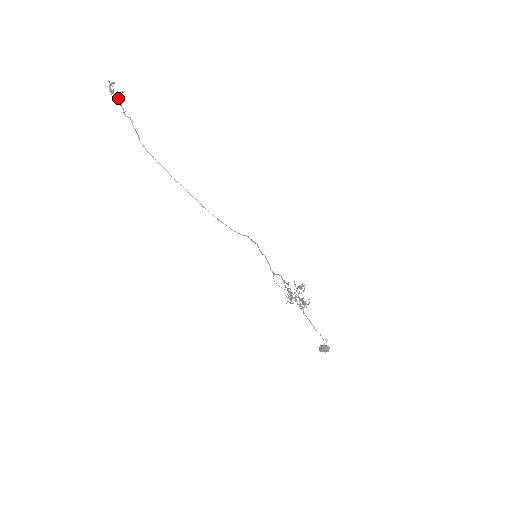
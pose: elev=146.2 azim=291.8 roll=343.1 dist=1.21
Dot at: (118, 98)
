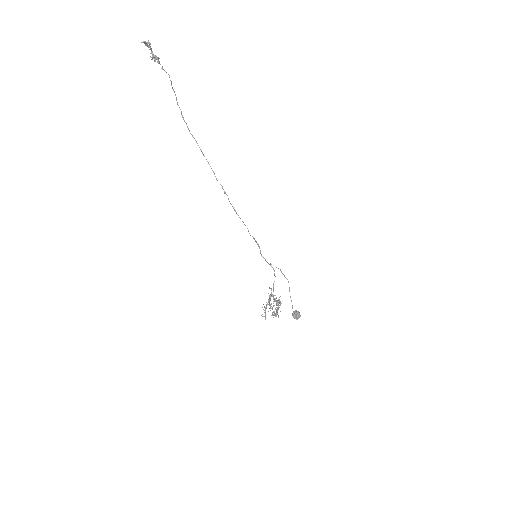
Dot at: (155, 58)
